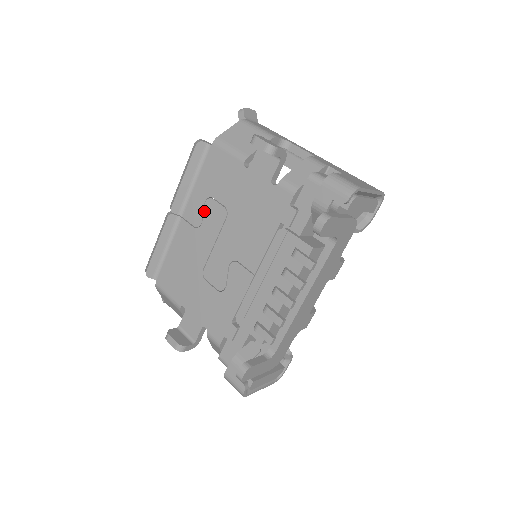
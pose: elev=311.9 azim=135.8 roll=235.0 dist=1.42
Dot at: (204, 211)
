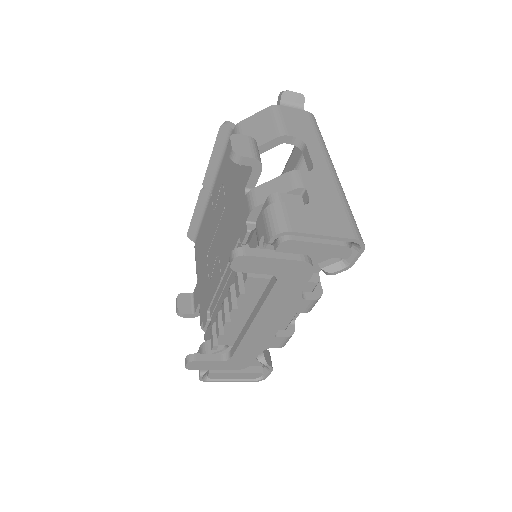
Dot at: (218, 196)
